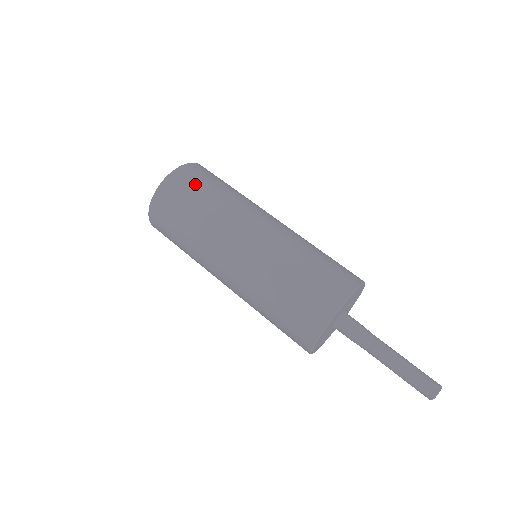
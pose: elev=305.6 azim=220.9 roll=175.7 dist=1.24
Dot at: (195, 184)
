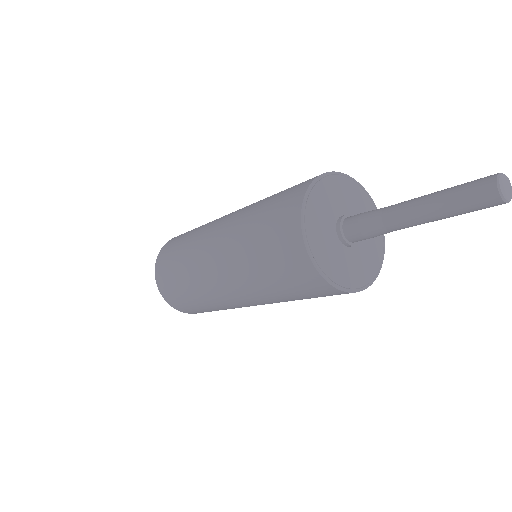
Dot at: (167, 263)
